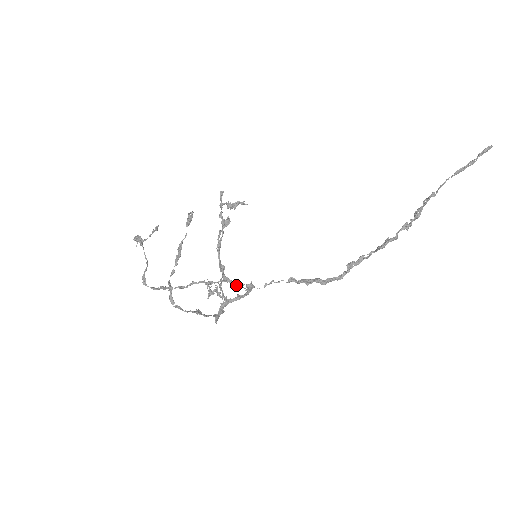
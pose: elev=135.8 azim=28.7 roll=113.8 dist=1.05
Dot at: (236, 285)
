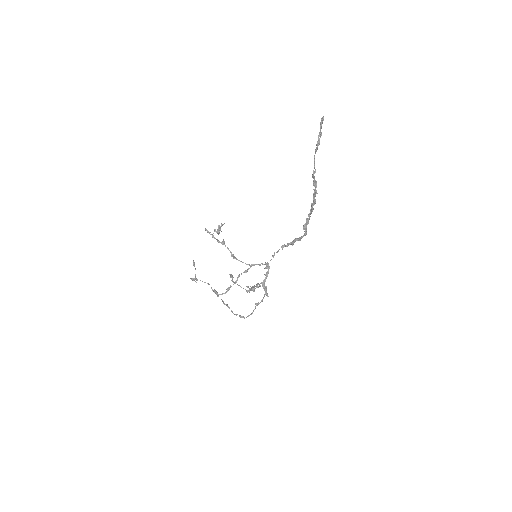
Dot at: occluded
